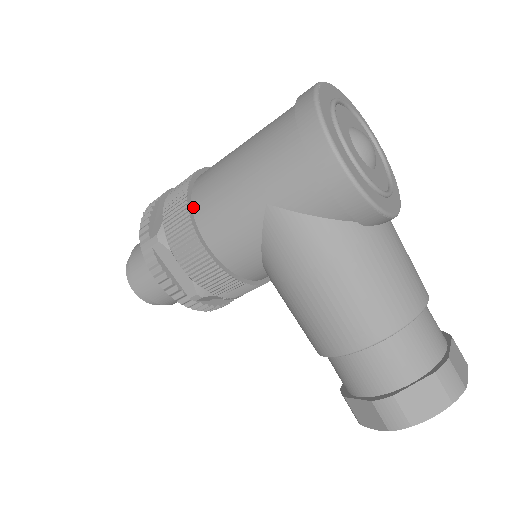
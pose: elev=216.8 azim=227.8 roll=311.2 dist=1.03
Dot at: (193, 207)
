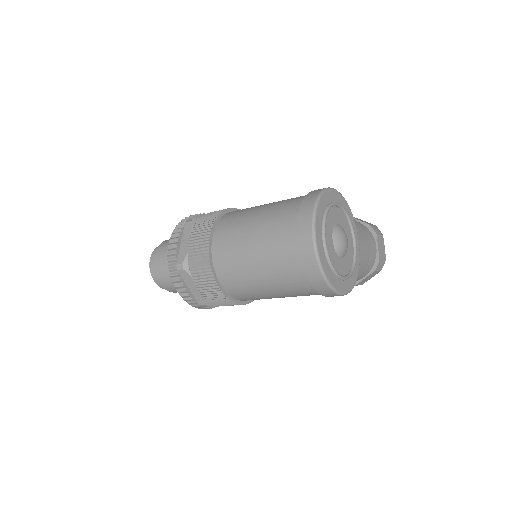
Dot at: (230, 296)
